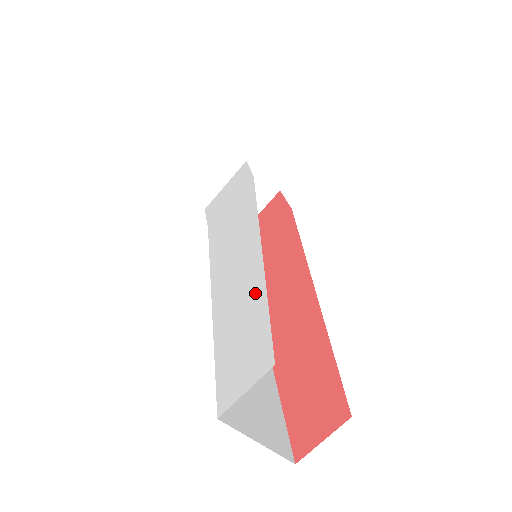
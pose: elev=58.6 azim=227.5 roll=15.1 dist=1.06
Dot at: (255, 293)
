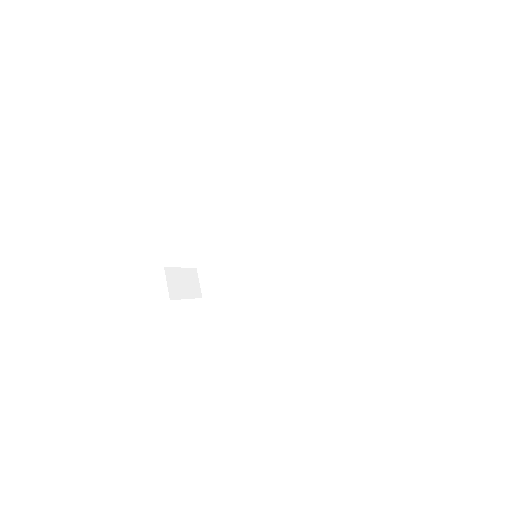
Dot at: occluded
